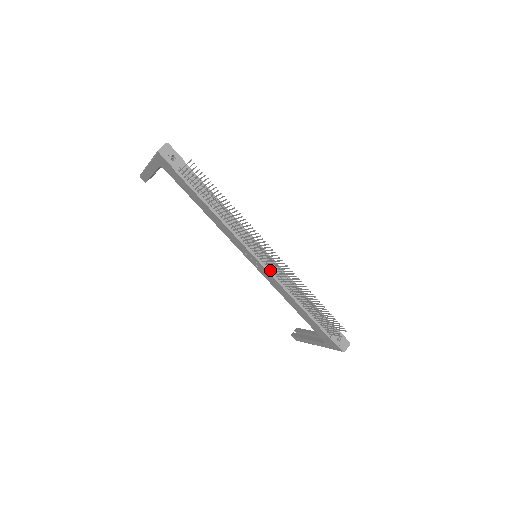
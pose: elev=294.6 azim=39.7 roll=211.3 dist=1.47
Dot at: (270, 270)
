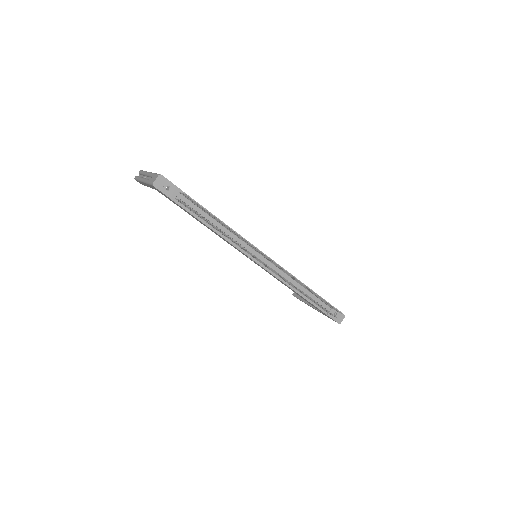
Dot at: (270, 270)
